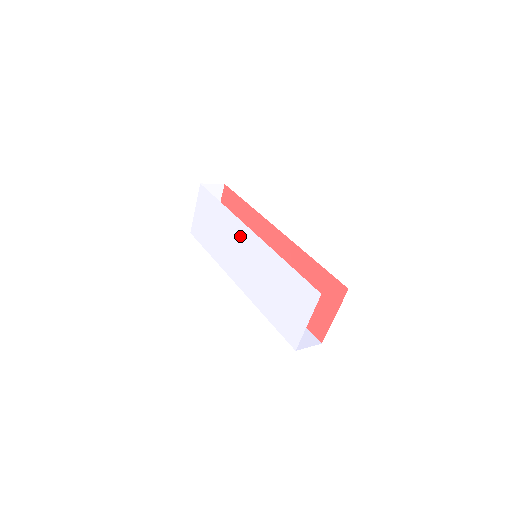
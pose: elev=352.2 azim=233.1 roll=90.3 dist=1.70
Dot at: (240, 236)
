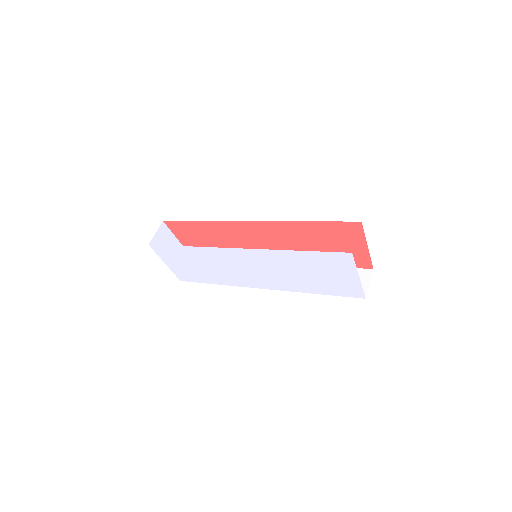
Dot at: (231, 258)
